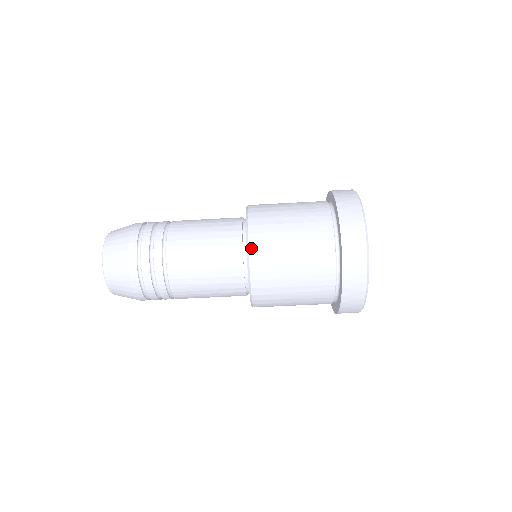
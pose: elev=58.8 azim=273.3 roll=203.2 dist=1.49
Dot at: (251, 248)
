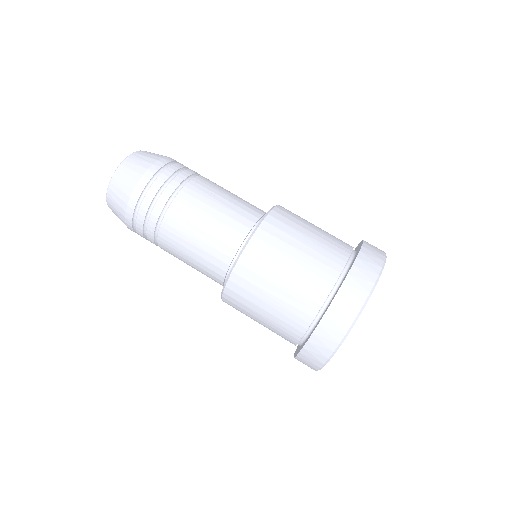
Dot at: (263, 225)
